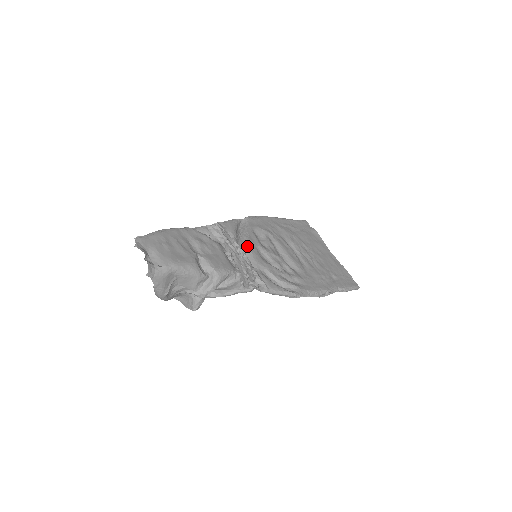
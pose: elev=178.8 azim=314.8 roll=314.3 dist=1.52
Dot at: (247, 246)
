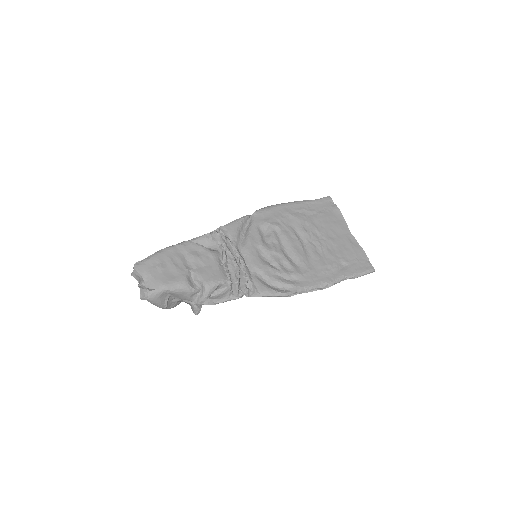
Dot at: (246, 248)
